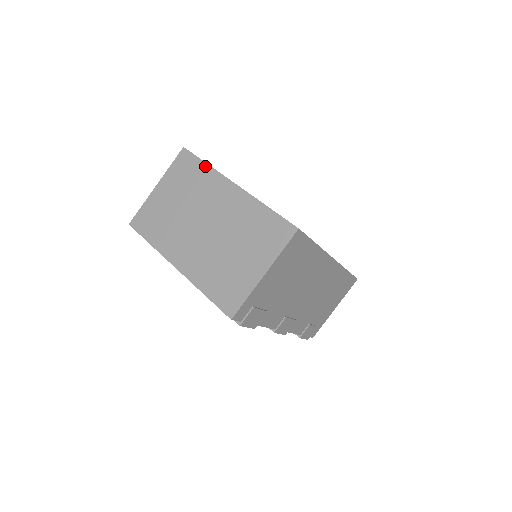
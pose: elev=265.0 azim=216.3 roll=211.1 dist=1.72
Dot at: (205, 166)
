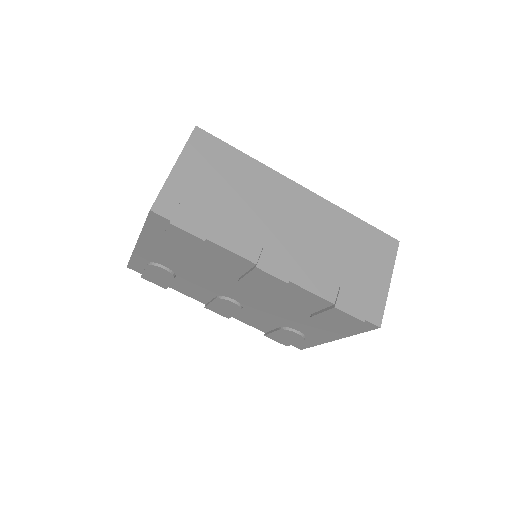
Dot at: occluded
